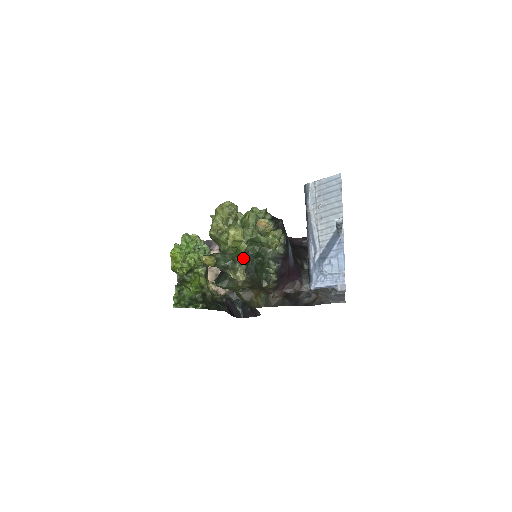
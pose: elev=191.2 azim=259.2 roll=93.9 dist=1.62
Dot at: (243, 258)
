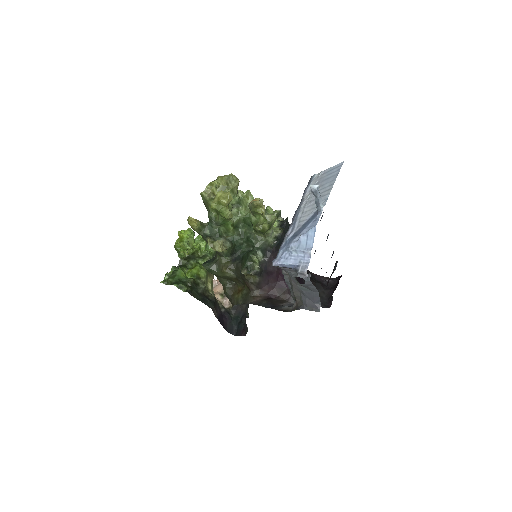
Dot at: (232, 238)
